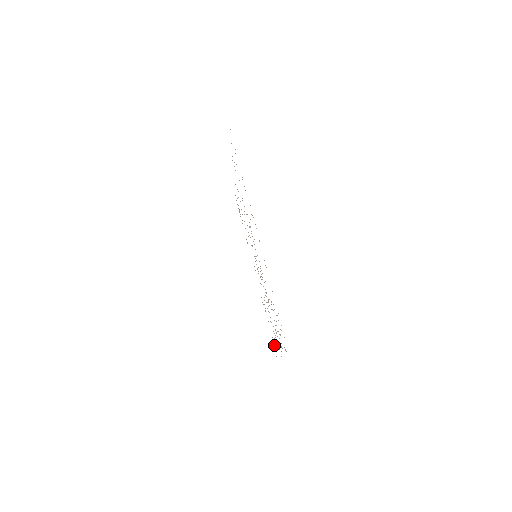
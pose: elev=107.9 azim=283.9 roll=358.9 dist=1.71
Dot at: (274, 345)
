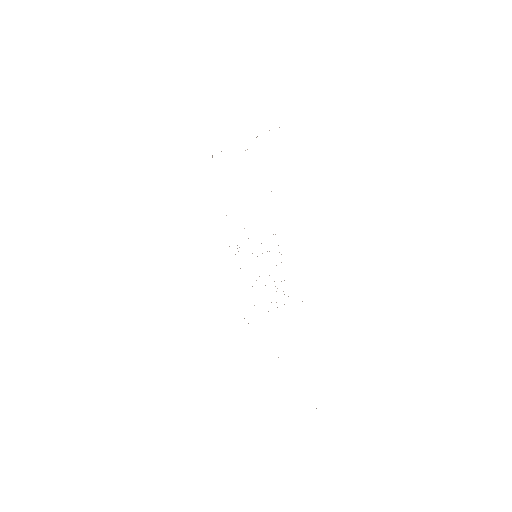
Dot at: occluded
